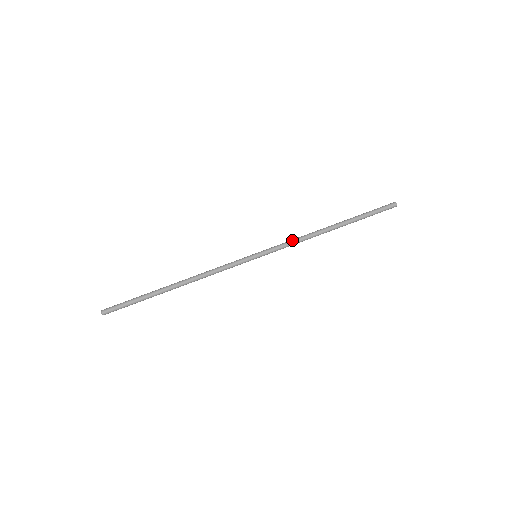
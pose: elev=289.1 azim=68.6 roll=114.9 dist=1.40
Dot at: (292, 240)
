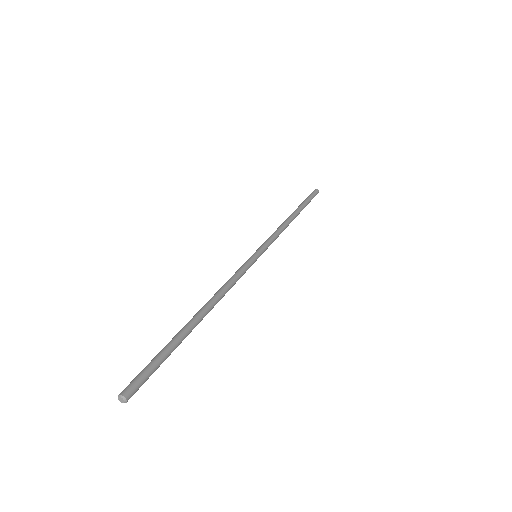
Dot at: occluded
